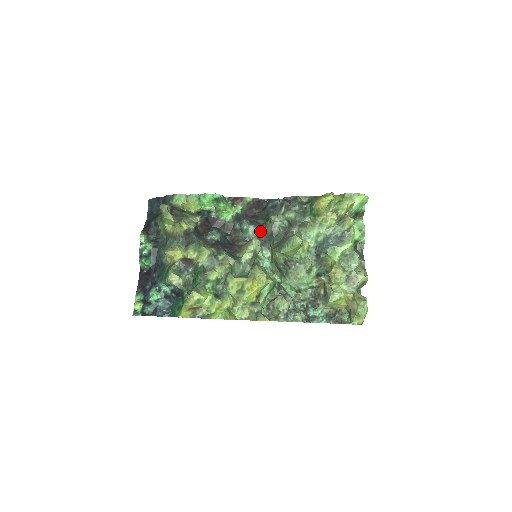
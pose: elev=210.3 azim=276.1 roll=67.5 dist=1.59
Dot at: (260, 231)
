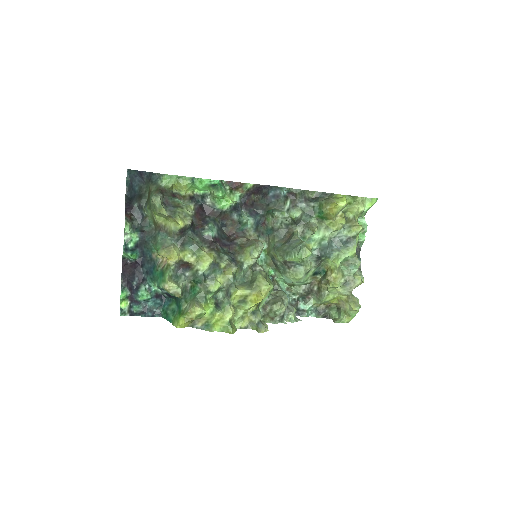
Dot at: (259, 223)
